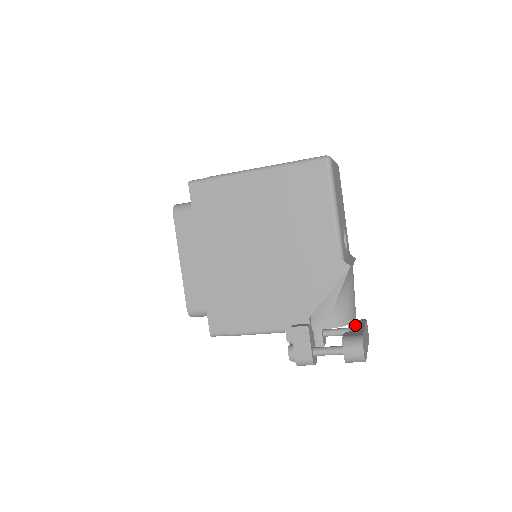
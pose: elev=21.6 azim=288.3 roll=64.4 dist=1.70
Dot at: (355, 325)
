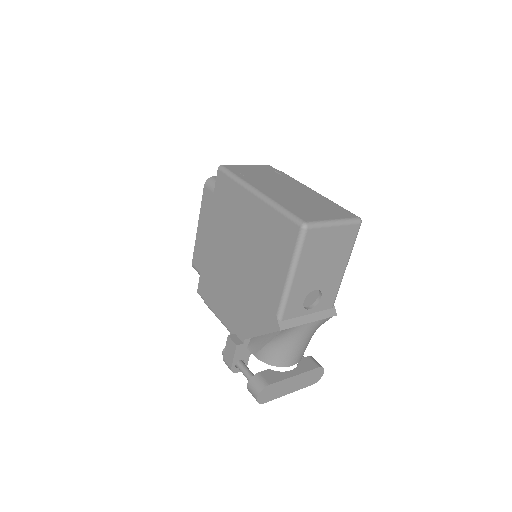
Dot at: occluded
